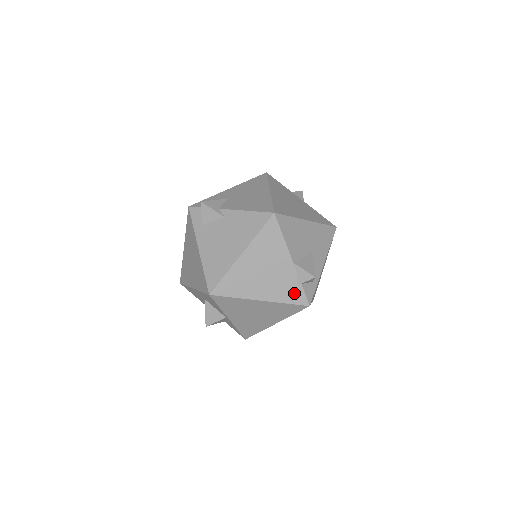
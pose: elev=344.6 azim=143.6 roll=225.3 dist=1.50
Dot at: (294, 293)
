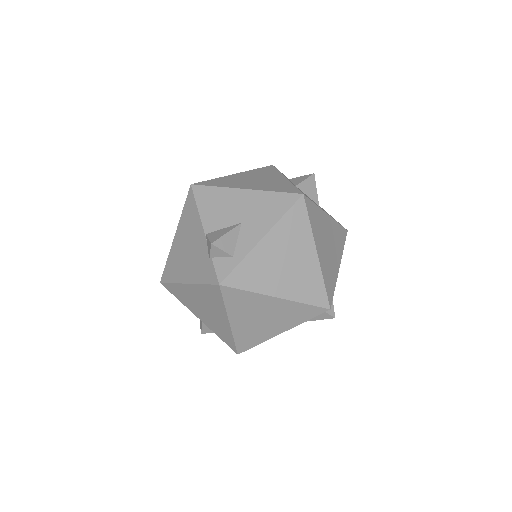
Dot at: (207, 270)
